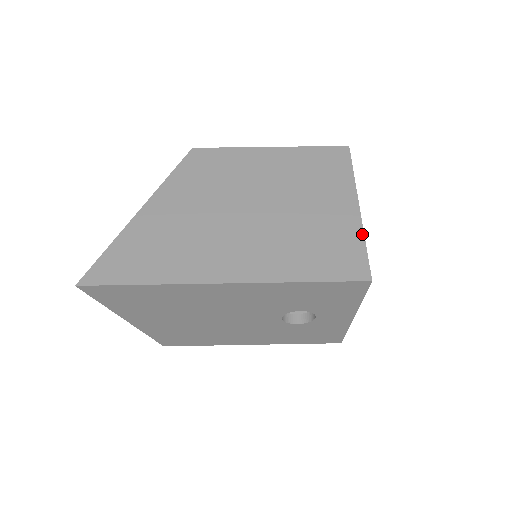
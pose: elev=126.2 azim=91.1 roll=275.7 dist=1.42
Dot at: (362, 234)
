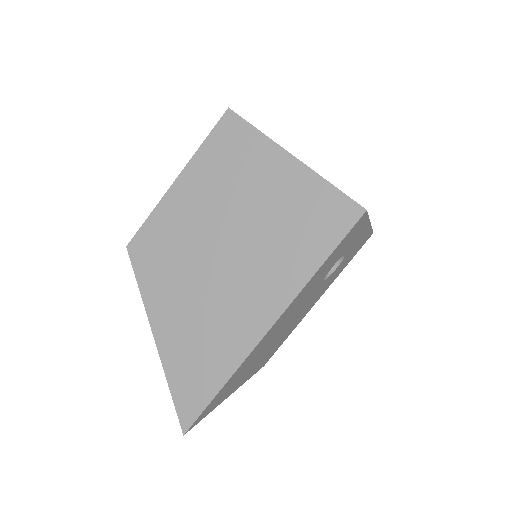
Dot at: (320, 178)
